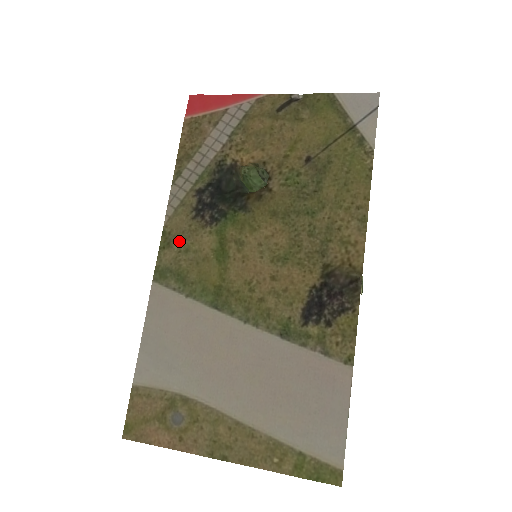
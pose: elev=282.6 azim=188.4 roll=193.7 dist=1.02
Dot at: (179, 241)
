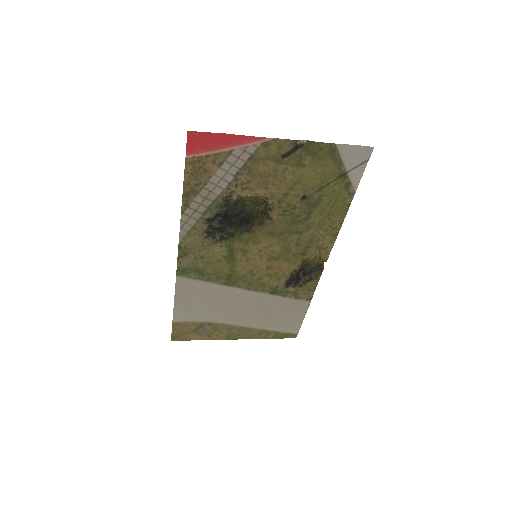
Dot at: (195, 252)
